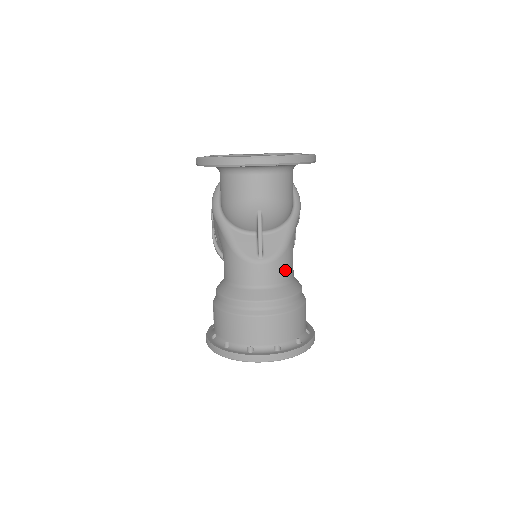
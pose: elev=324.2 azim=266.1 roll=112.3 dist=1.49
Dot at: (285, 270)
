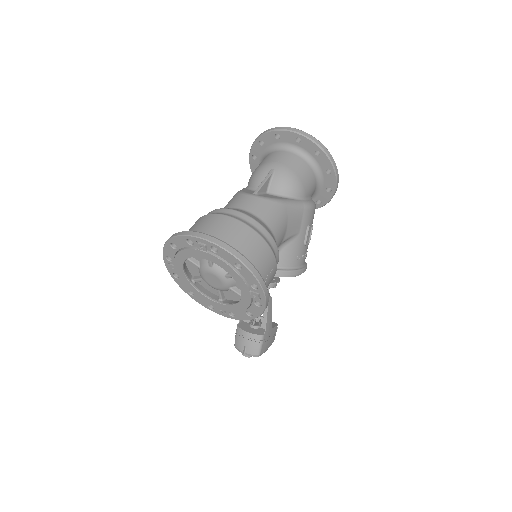
Dot at: (269, 214)
